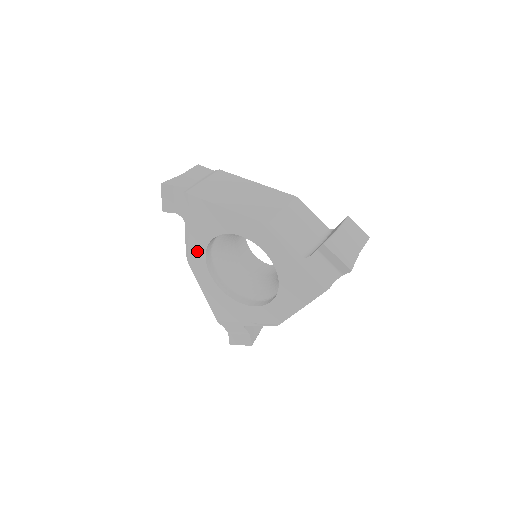
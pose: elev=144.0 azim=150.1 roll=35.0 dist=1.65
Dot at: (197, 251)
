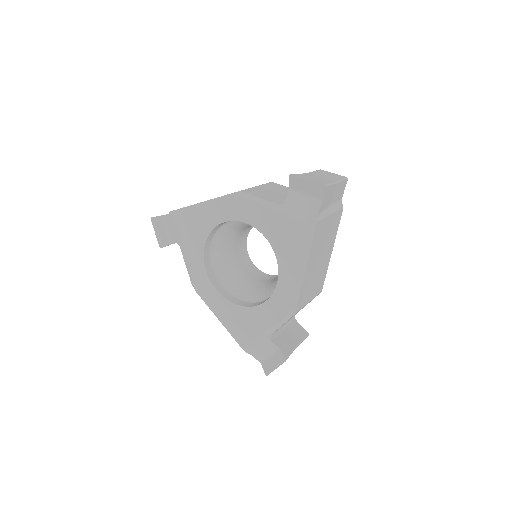
Dot at: (198, 270)
